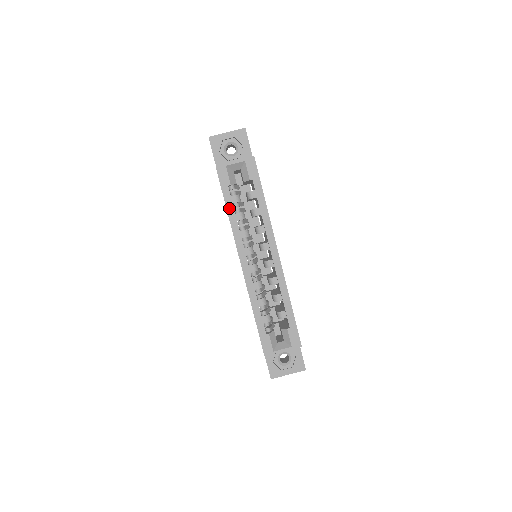
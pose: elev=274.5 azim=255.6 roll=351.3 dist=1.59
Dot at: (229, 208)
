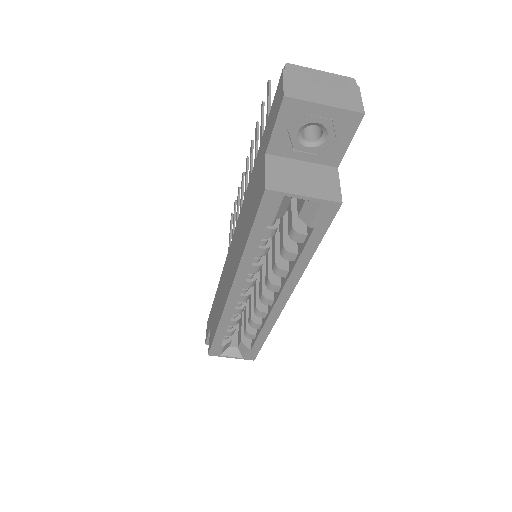
Dot at: (251, 244)
